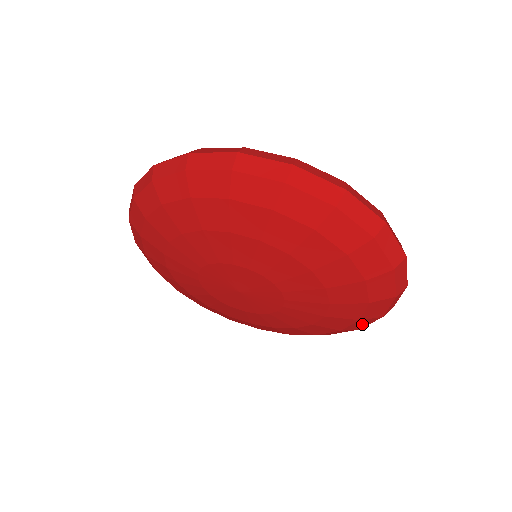
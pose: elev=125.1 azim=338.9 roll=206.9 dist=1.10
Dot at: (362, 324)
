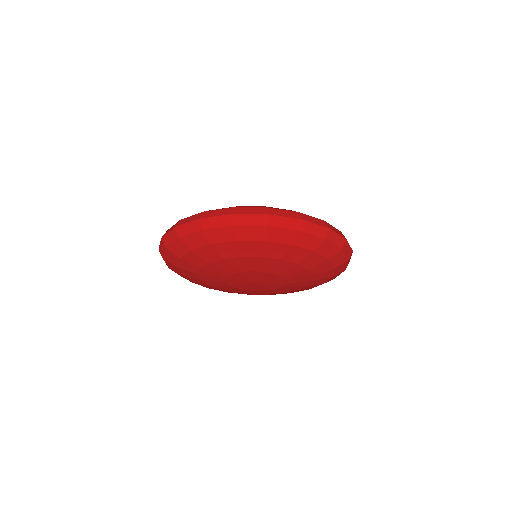
Dot at: occluded
